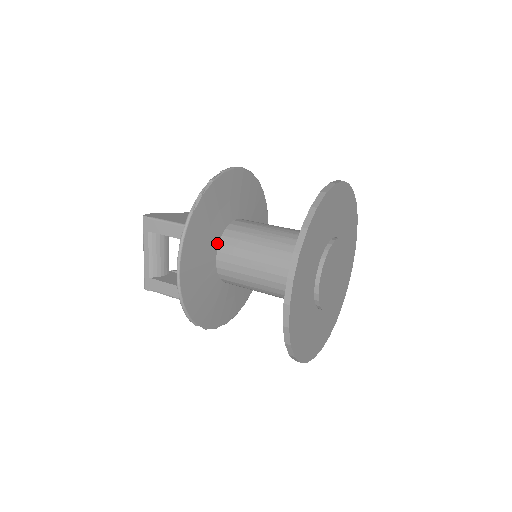
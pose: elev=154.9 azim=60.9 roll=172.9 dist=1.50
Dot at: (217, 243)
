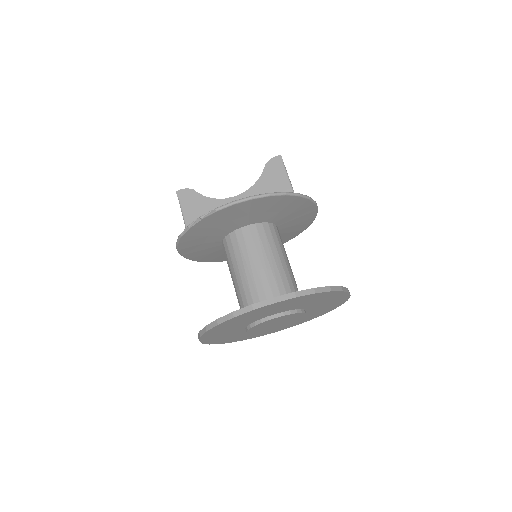
Dot at: (221, 239)
